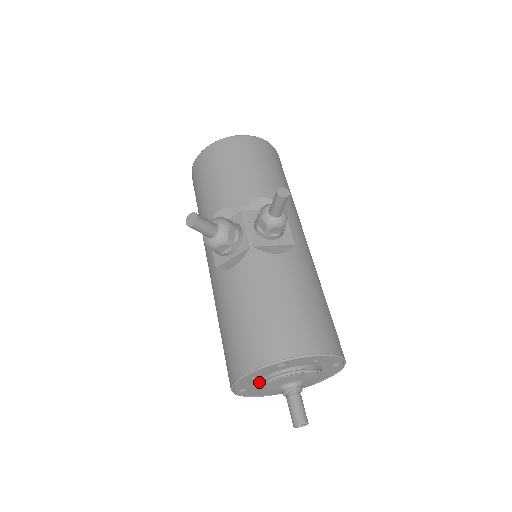
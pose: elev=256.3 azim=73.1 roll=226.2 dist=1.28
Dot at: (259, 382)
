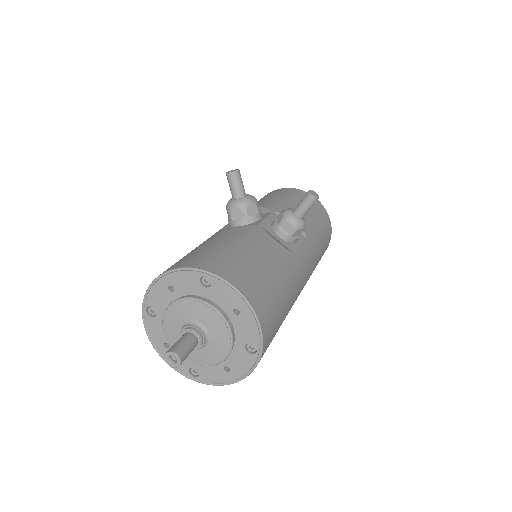
Dot at: (173, 302)
